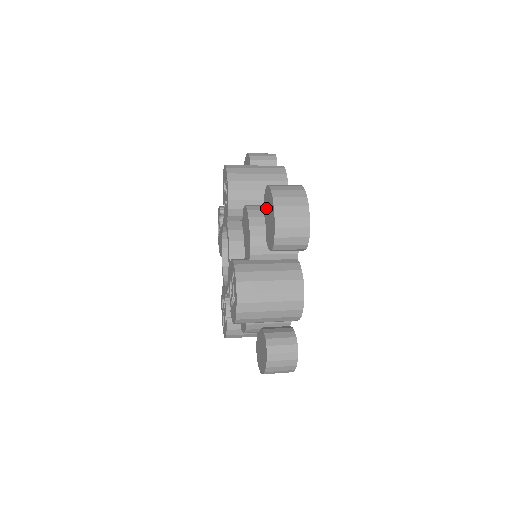
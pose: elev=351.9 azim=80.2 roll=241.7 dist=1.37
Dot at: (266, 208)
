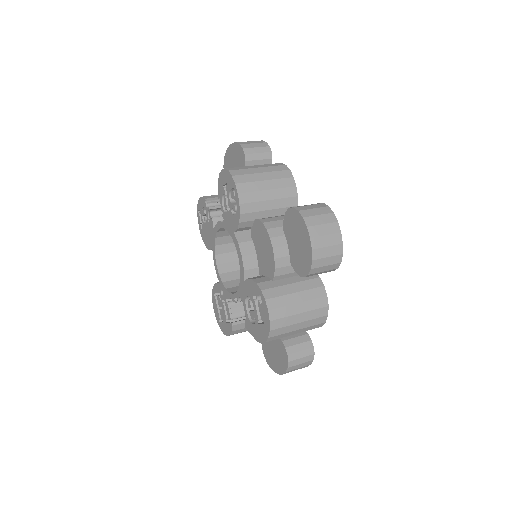
Dot at: (290, 229)
